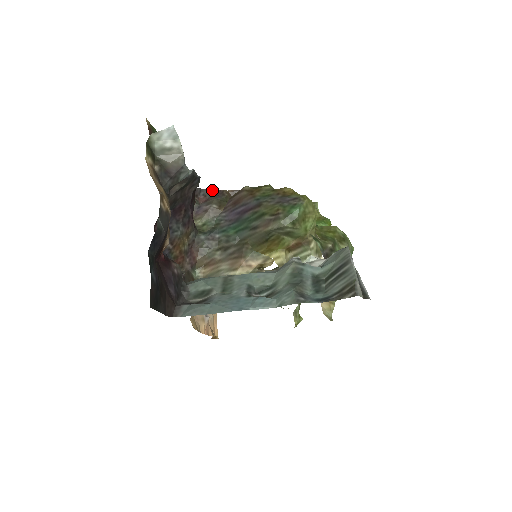
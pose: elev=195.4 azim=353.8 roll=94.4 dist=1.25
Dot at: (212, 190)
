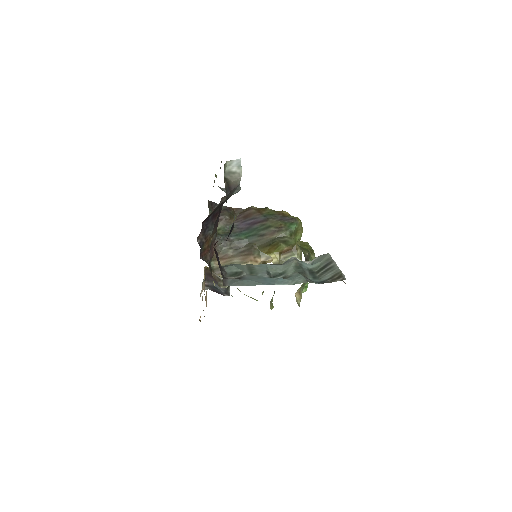
Dot at: (223, 206)
